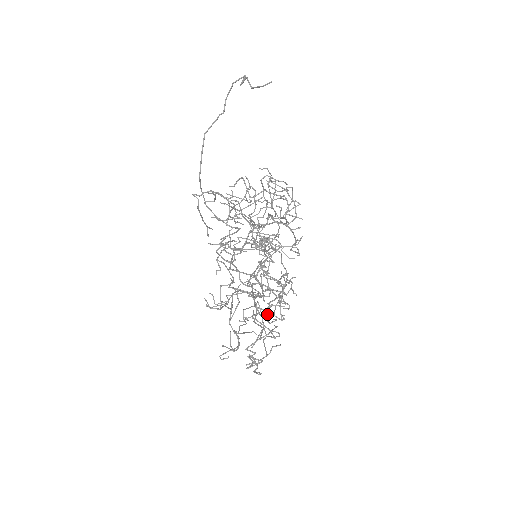
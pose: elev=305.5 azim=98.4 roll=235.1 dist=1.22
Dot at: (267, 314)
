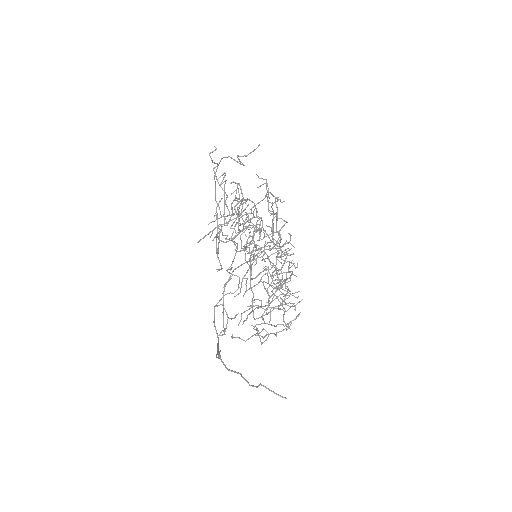
Dot at: occluded
